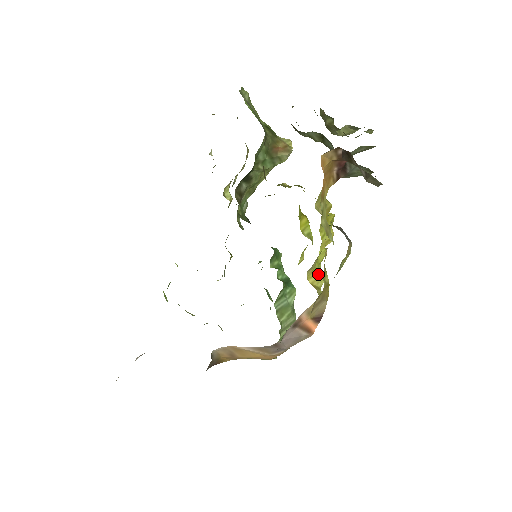
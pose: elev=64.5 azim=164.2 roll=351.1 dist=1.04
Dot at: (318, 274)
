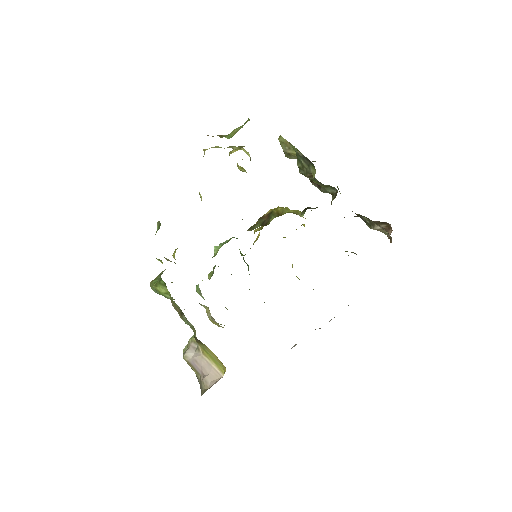
Dot at: occluded
